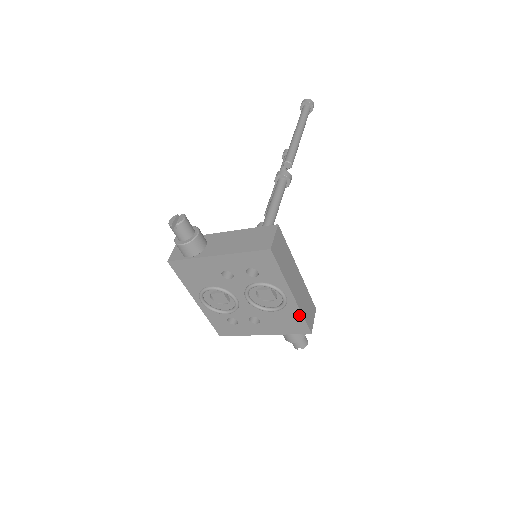
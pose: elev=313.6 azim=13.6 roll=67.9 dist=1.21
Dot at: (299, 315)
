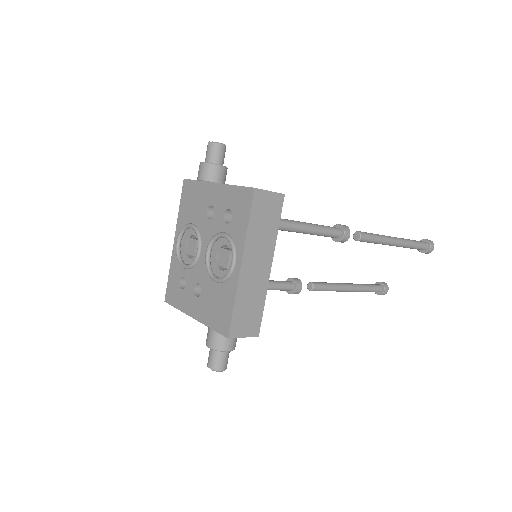
Dot at: (232, 300)
